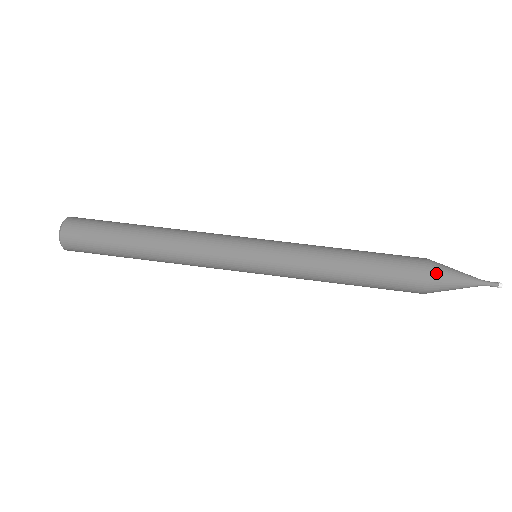
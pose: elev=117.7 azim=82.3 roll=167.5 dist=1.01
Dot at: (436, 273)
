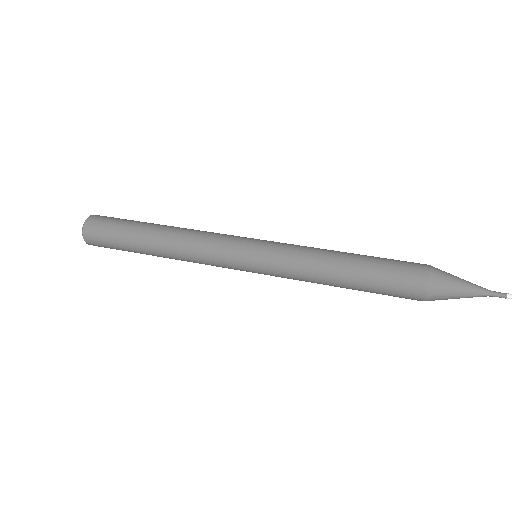
Dot at: (435, 272)
